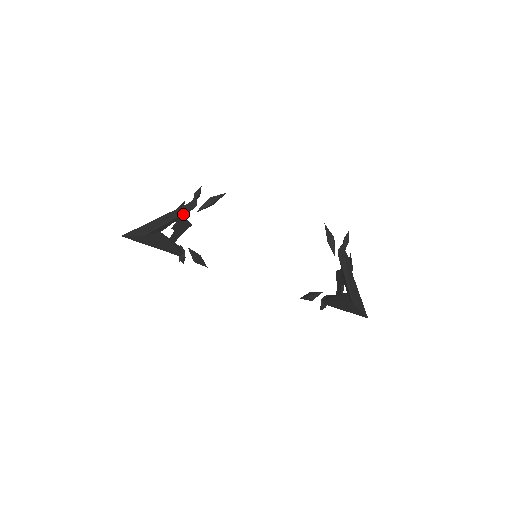
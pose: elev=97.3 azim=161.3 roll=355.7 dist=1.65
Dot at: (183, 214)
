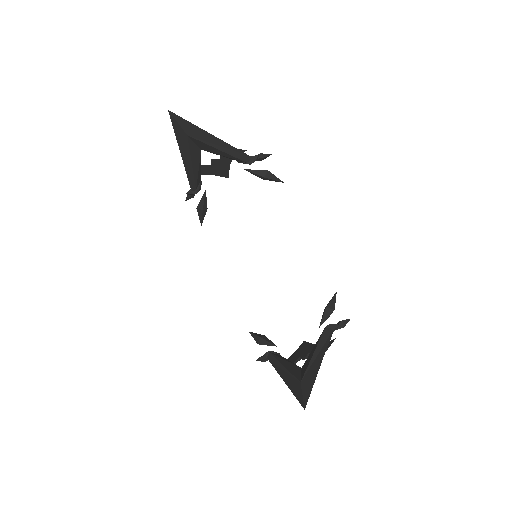
Dot at: (234, 157)
